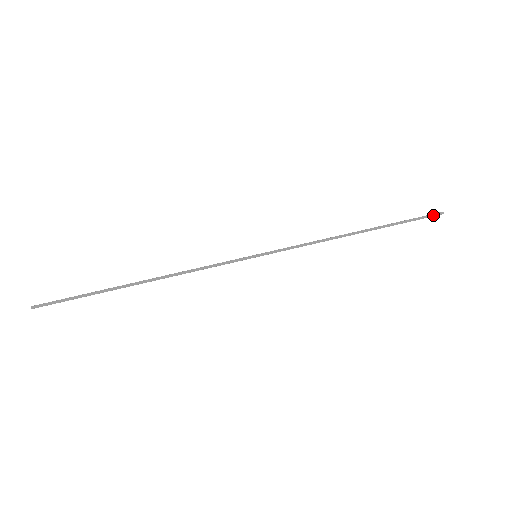
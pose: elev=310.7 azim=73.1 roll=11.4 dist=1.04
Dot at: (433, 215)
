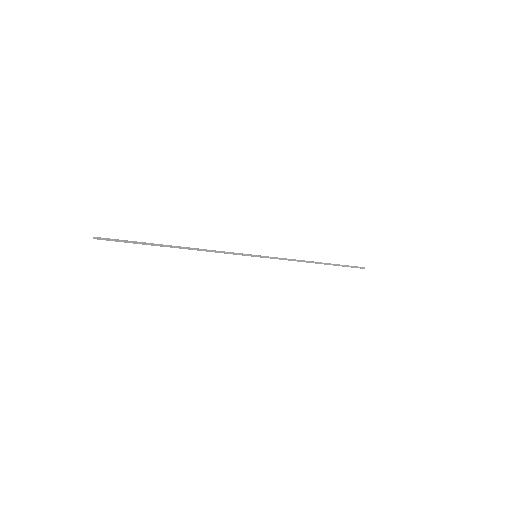
Dot at: (359, 267)
